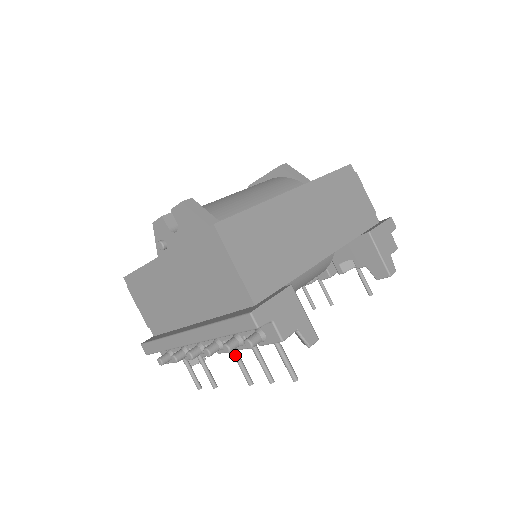
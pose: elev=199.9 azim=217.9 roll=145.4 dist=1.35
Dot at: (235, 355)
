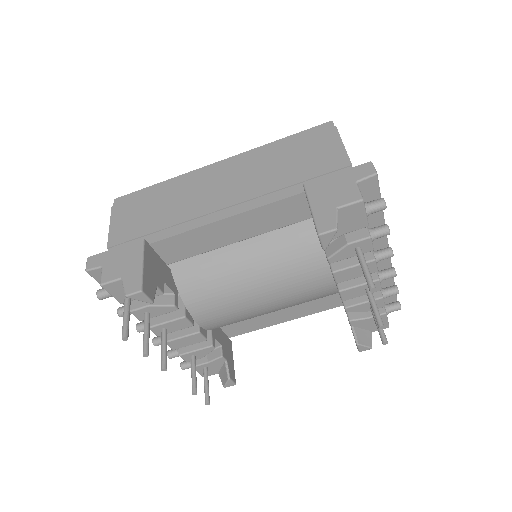
Dot at: (161, 337)
